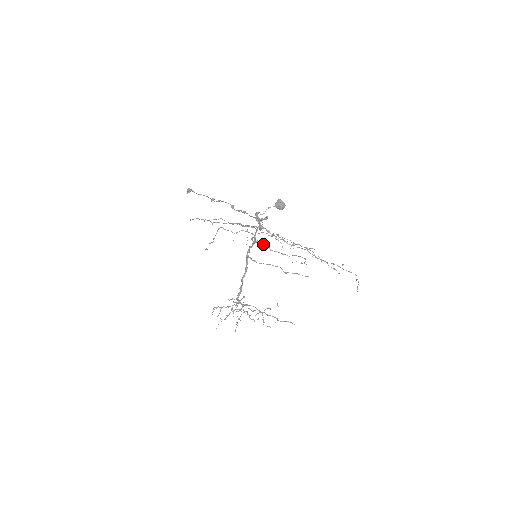
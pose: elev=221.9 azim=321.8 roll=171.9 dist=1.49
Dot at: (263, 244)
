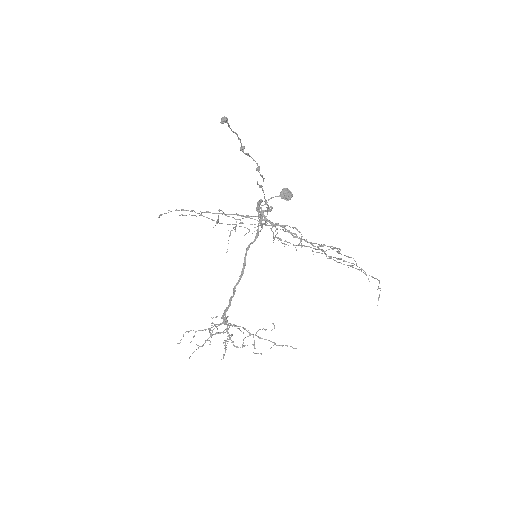
Dot at: (285, 228)
